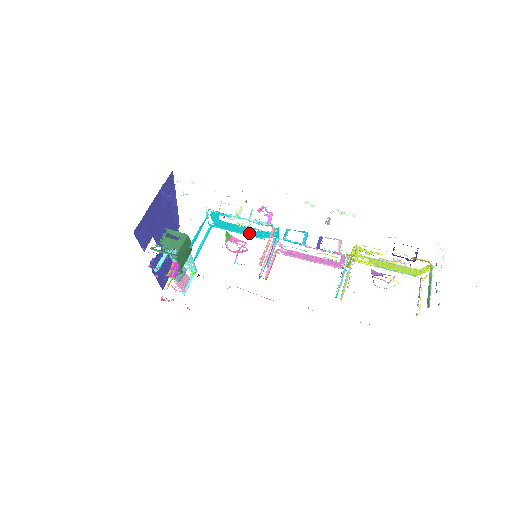
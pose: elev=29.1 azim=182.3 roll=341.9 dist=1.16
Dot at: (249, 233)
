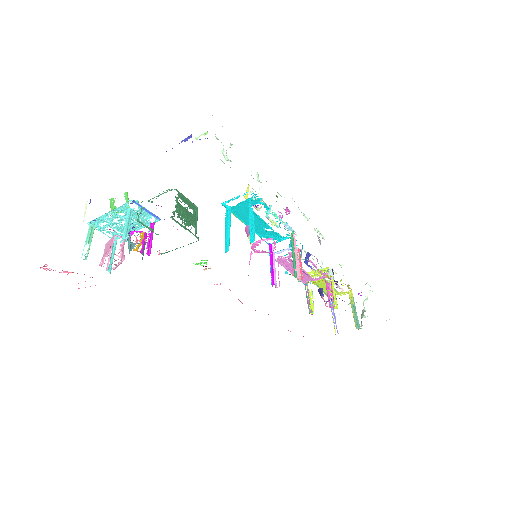
Dot at: (256, 228)
